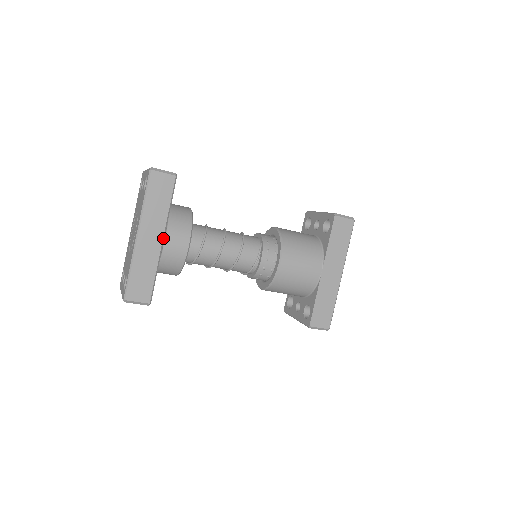
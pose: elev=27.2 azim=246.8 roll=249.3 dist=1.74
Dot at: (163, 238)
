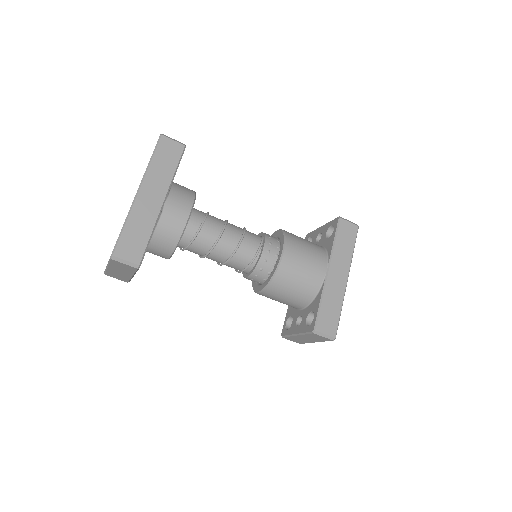
Dot at: (164, 200)
